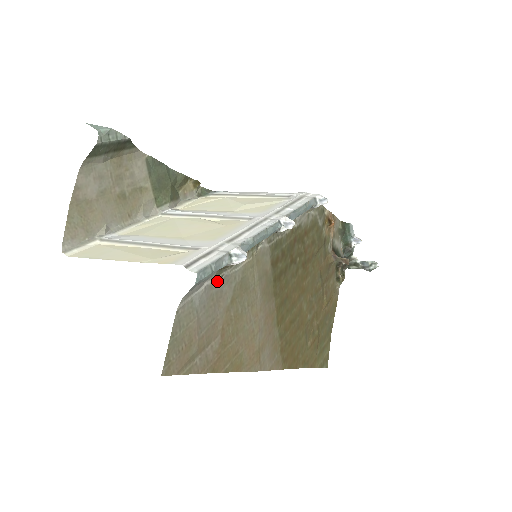
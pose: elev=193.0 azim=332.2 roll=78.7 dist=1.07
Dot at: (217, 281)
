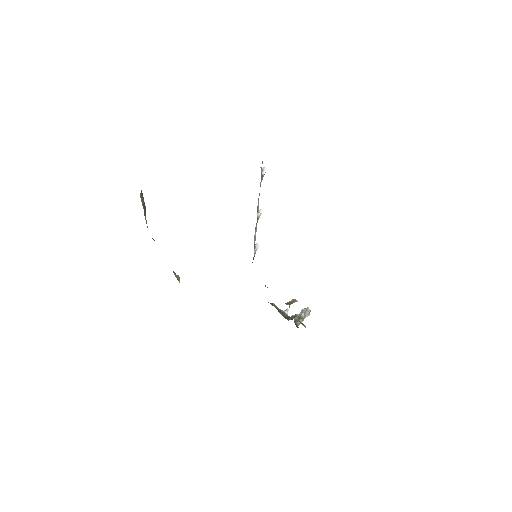
Dot at: occluded
